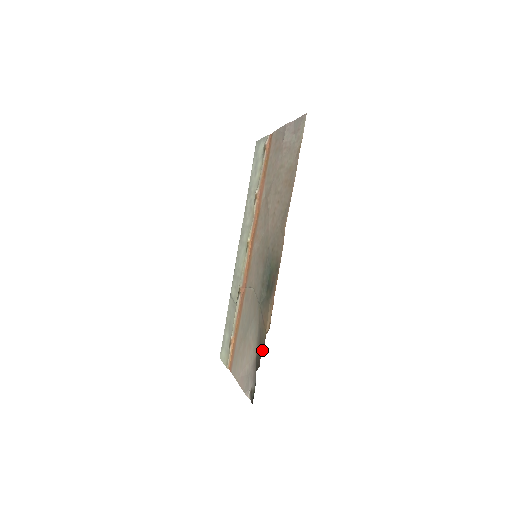
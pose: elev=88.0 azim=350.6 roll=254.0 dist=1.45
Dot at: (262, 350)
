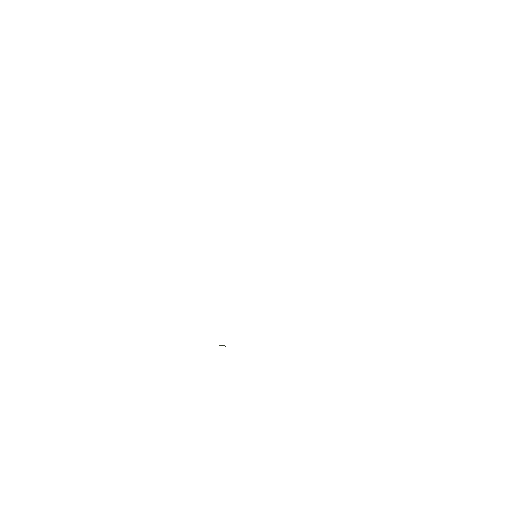
Dot at: occluded
